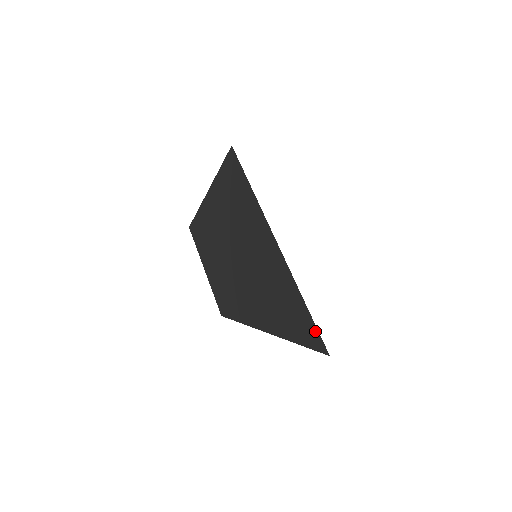
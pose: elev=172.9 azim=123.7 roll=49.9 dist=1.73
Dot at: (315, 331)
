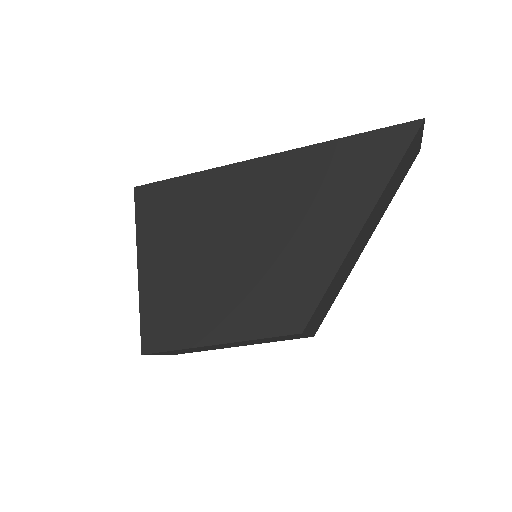
Dot at: (392, 130)
